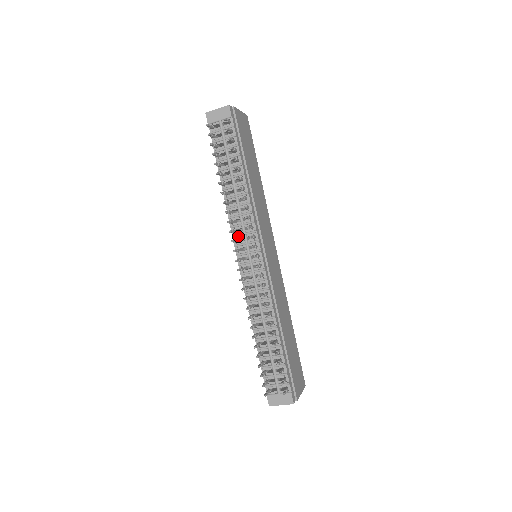
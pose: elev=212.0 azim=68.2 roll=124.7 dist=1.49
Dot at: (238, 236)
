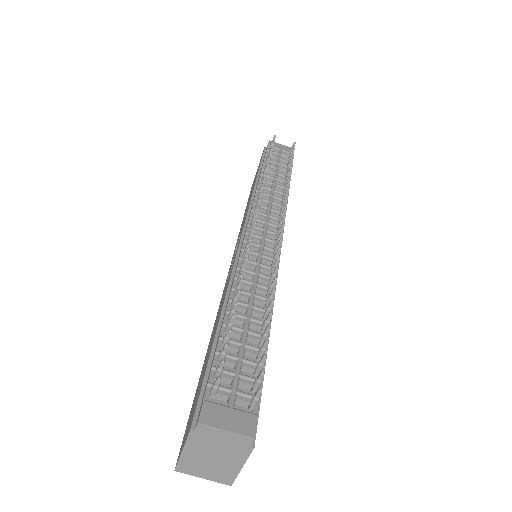
Dot at: (259, 213)
